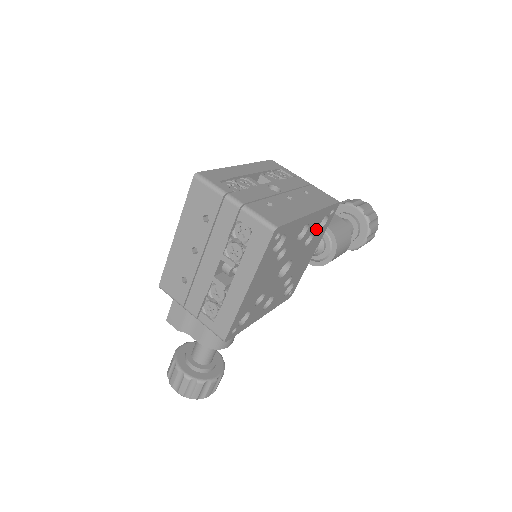
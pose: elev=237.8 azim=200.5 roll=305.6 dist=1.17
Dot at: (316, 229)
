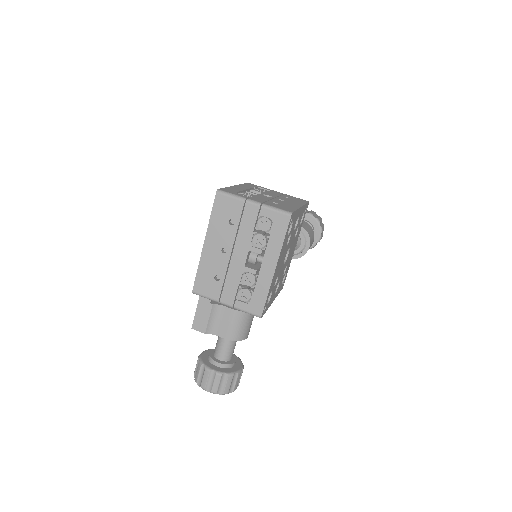
Dot at: occluded
